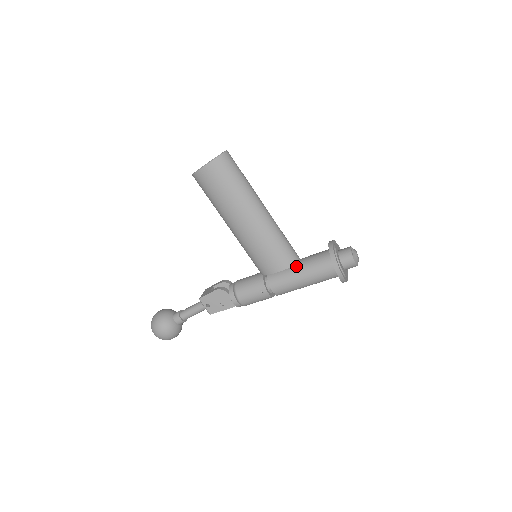
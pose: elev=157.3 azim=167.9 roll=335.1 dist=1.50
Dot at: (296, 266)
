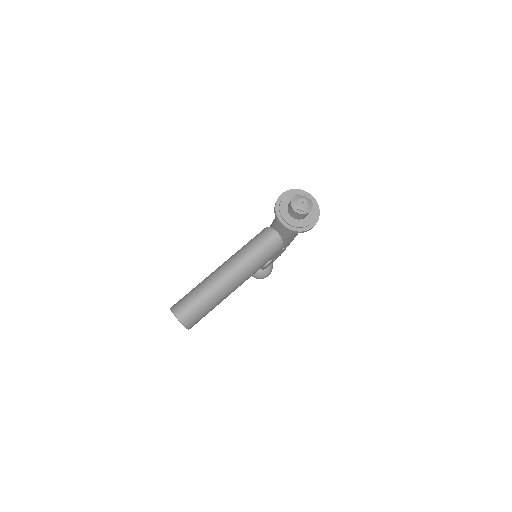
Dot at: (283, 239)
